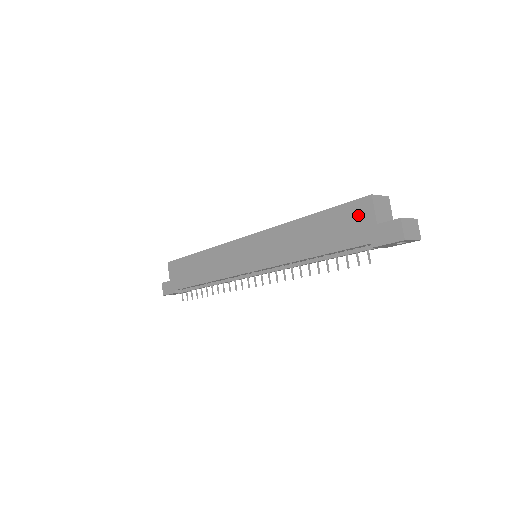
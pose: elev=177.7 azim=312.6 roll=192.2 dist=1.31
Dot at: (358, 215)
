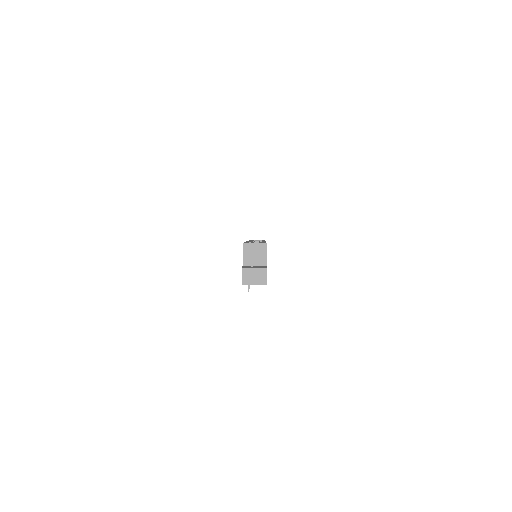
Dot at: occluded
